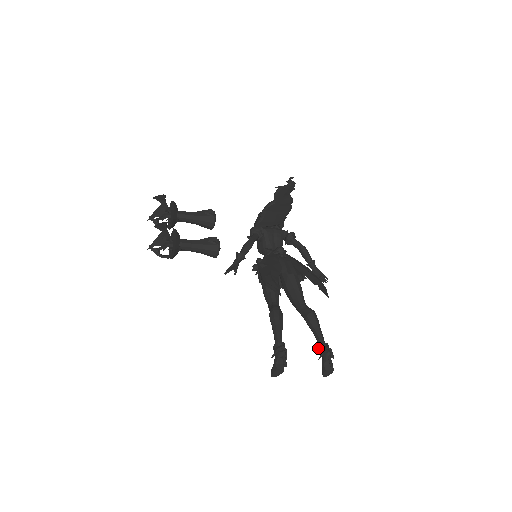
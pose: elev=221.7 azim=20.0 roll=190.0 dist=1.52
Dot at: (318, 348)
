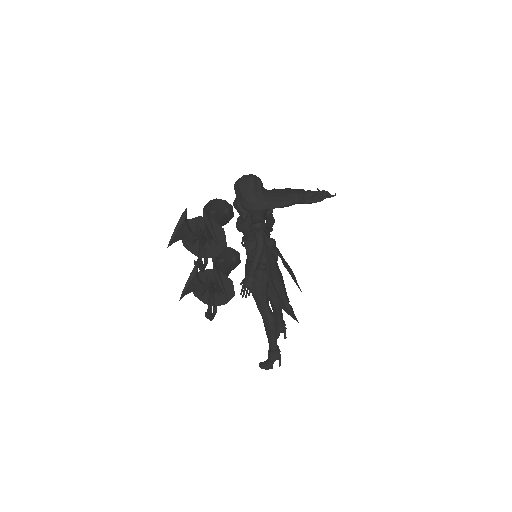
Dot at: (278, 326)
